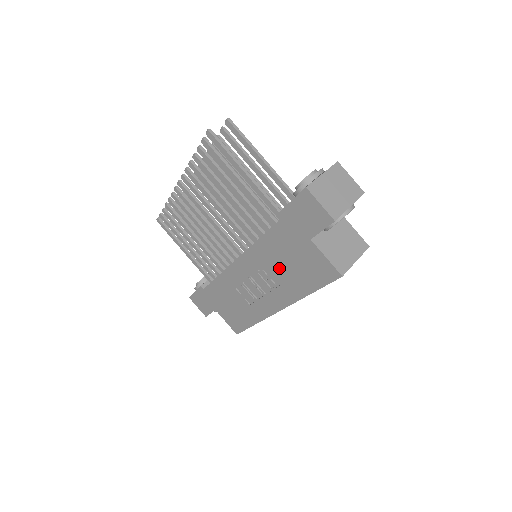
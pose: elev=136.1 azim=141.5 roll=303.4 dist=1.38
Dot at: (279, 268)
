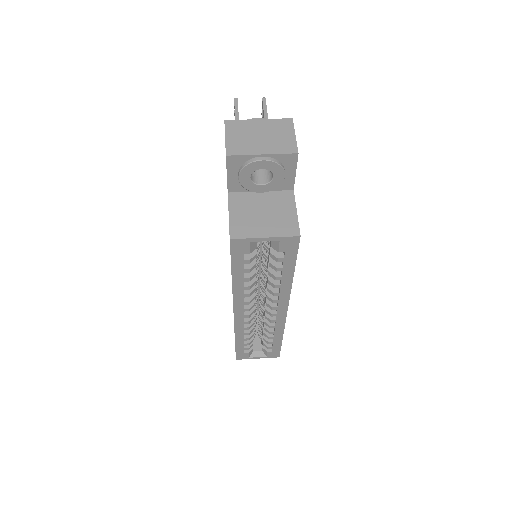
Dot at: occluded
